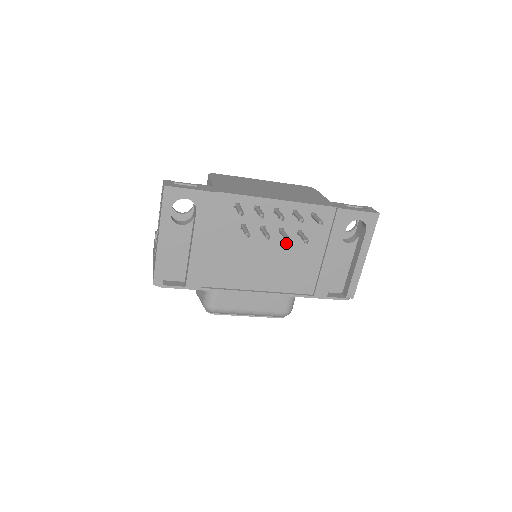
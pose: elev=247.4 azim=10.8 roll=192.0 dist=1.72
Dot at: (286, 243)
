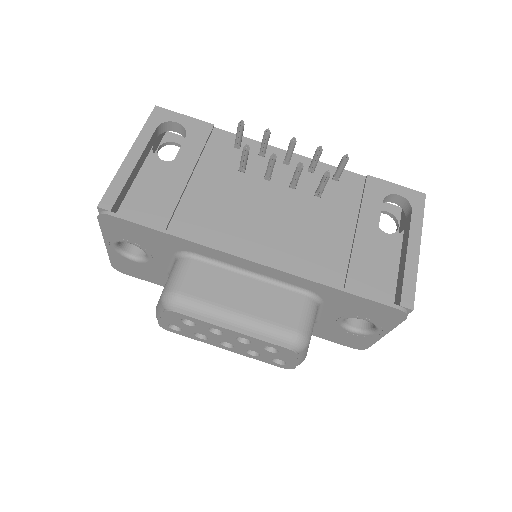
Dot at: (299, 203)
